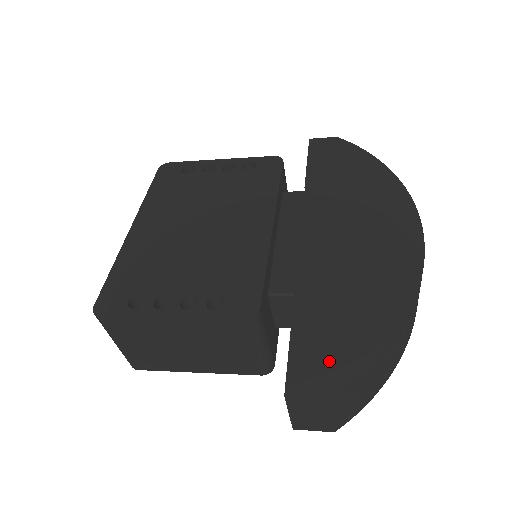
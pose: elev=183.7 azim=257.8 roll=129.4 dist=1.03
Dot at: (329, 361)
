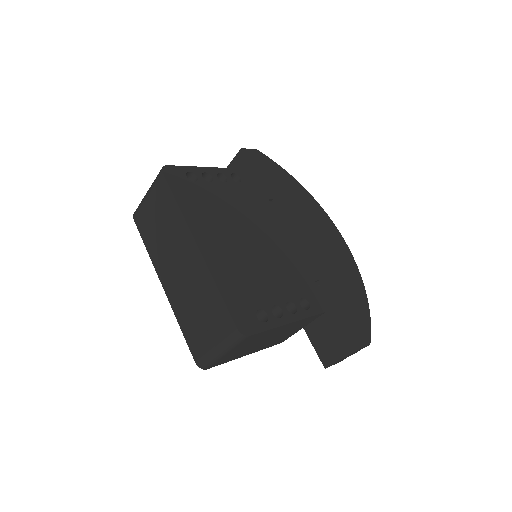
Dot at: (358, 325)
